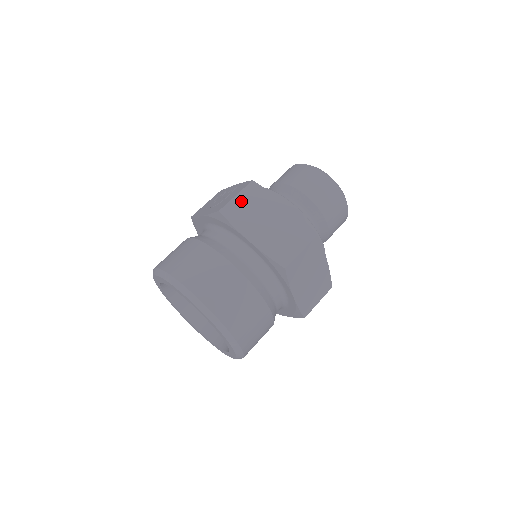
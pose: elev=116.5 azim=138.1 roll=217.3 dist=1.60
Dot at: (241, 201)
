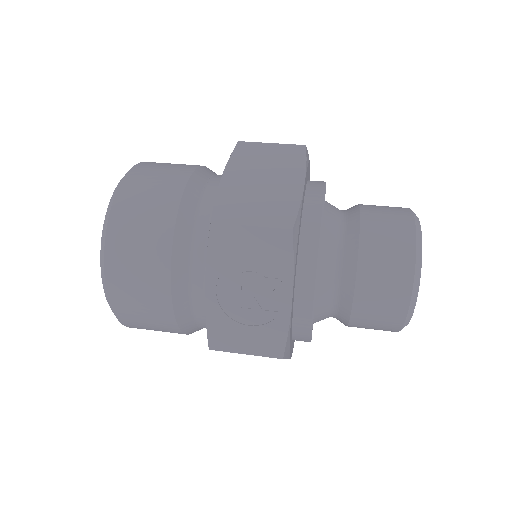
Dot at: occluded
